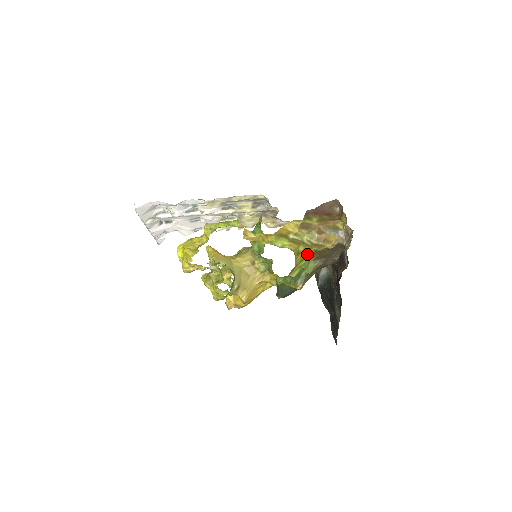
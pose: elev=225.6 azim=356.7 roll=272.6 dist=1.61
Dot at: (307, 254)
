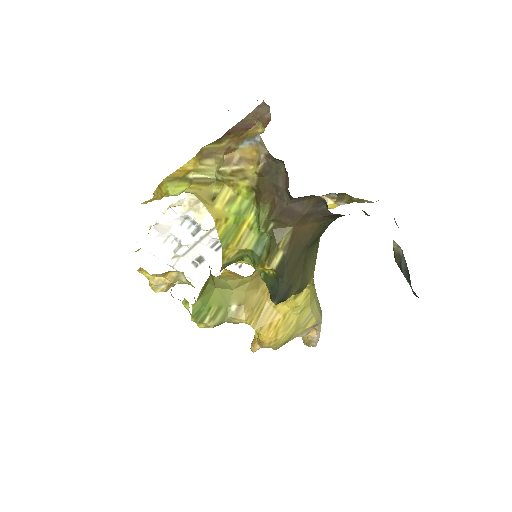
Dot at: (246, 201)
